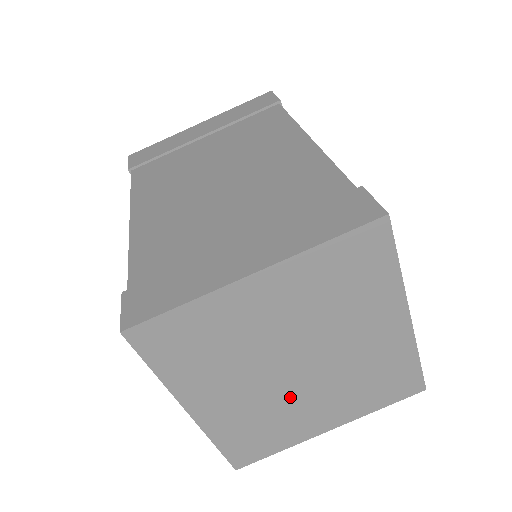
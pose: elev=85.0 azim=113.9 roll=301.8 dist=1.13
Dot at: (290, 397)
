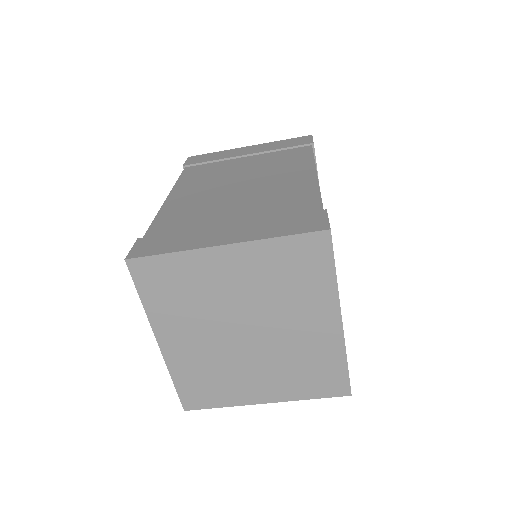
Dot at: (237, 359)
